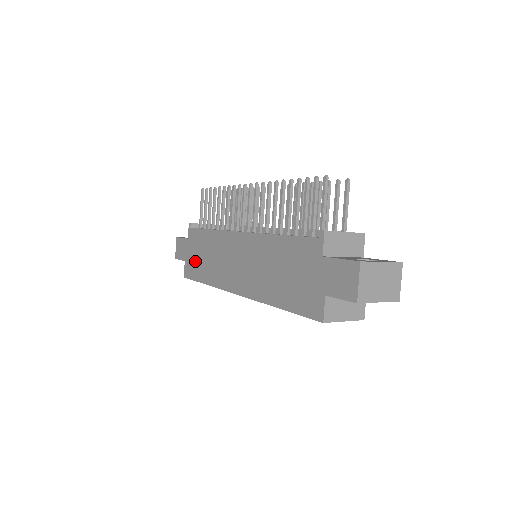
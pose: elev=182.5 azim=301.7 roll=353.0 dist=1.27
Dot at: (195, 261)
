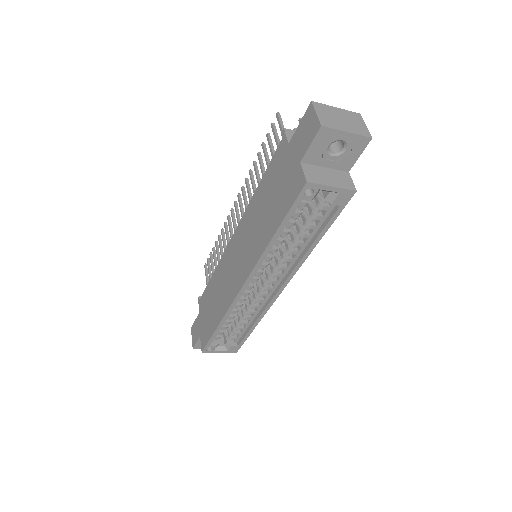
Dot at: (207, 320)
